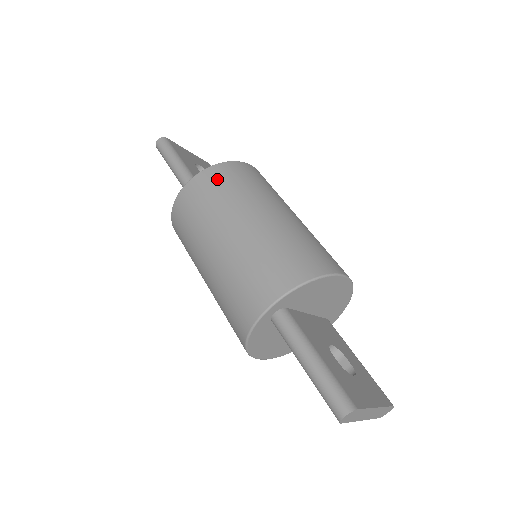
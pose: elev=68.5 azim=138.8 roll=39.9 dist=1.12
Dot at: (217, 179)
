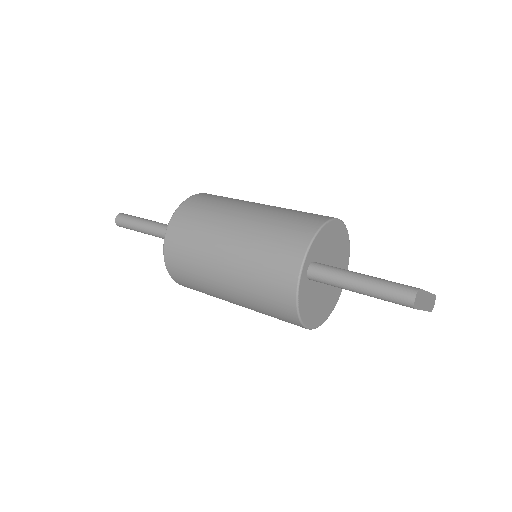
Dot at: (192, 209)
